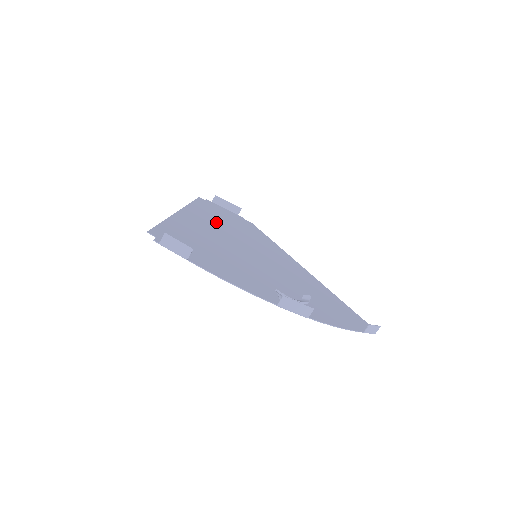
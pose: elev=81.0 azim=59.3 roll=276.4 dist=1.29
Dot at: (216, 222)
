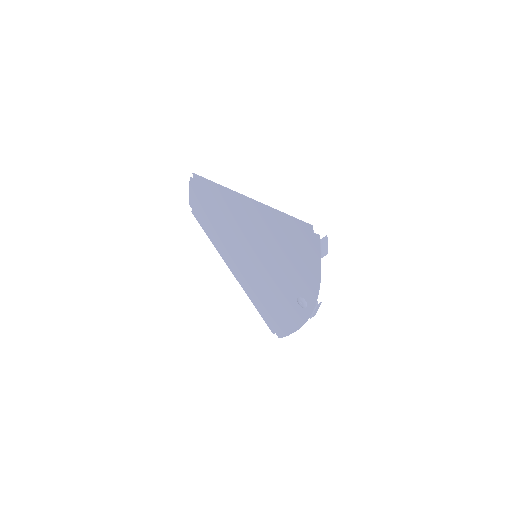
Dot at: (231, 212)
